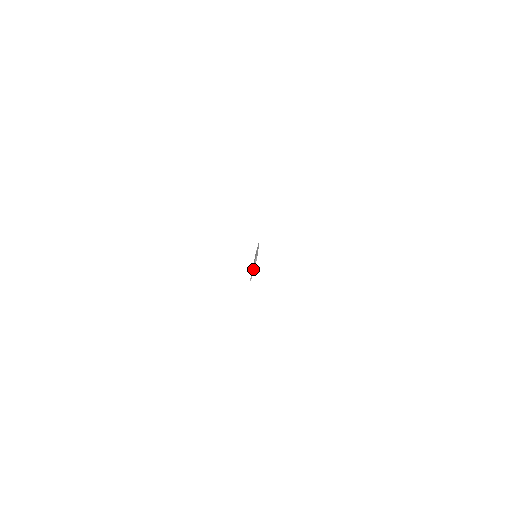
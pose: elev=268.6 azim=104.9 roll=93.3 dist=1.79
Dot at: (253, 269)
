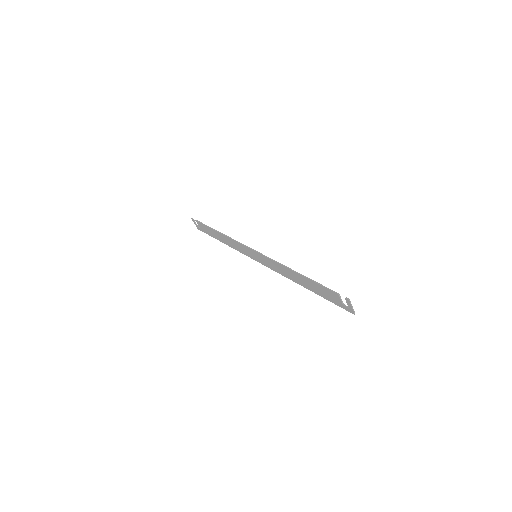
Dot at: (352, 307)
